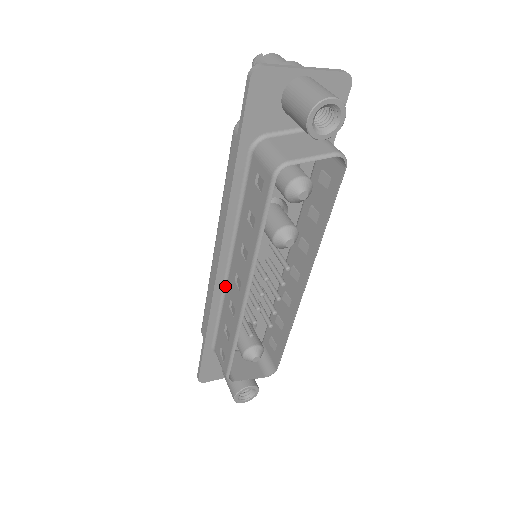
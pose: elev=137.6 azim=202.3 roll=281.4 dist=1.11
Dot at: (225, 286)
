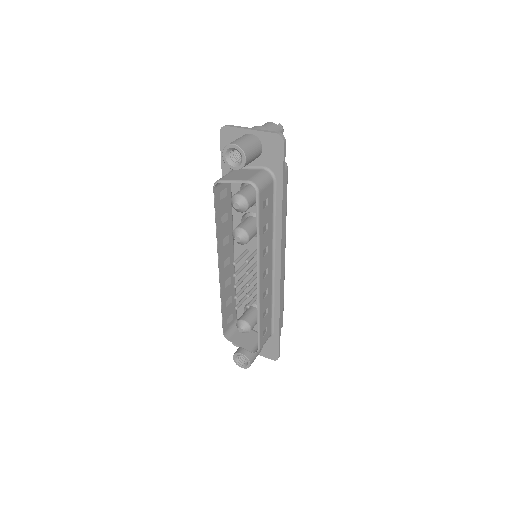
Dot at: (233, 268)
